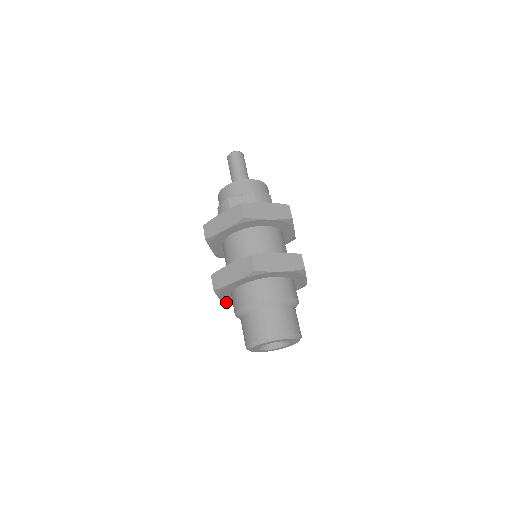
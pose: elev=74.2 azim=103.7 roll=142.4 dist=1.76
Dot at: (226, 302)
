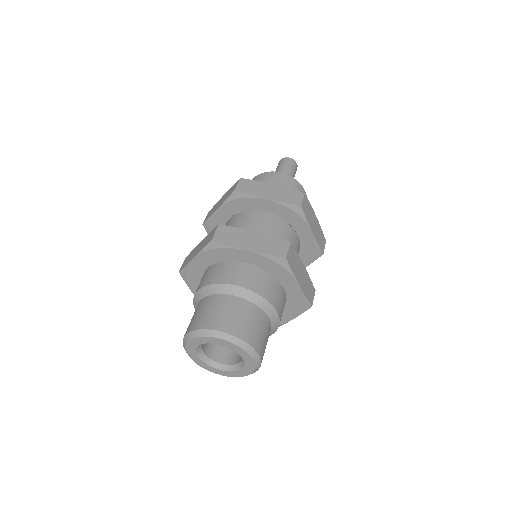
Dot at: (187, 270)
